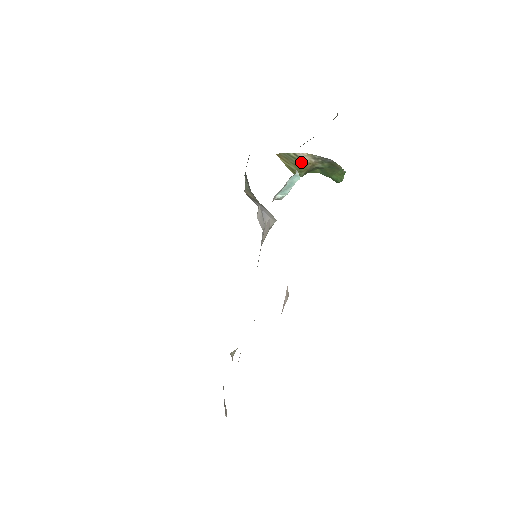
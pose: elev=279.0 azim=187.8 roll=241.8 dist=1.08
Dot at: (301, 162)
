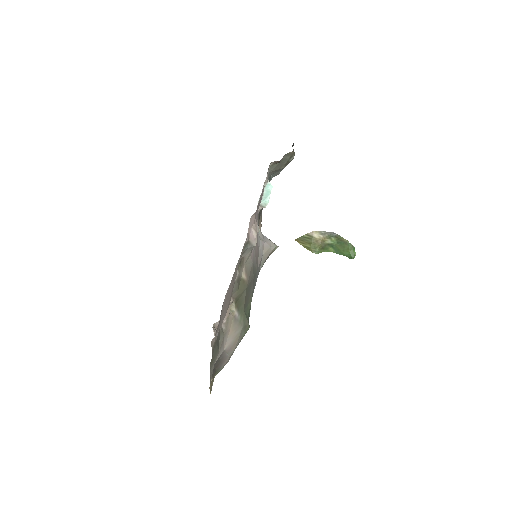
Dot at: (313, 239)
